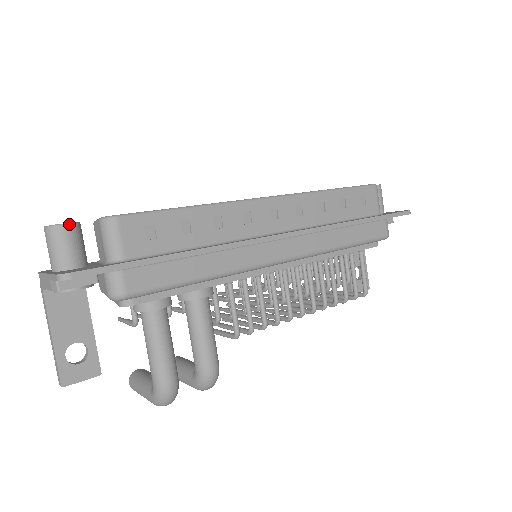
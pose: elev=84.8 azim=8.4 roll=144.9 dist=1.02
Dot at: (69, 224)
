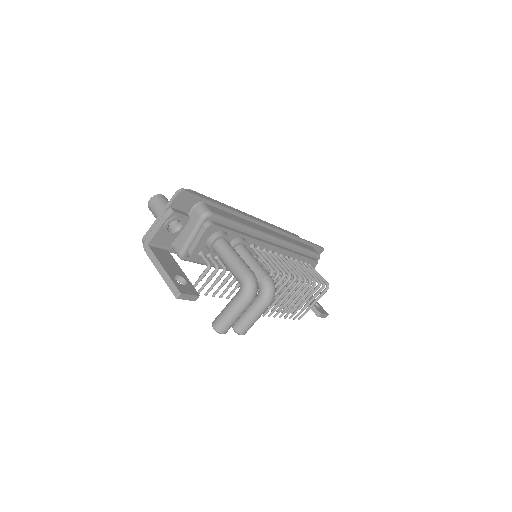
Dot at: (164, 196)
